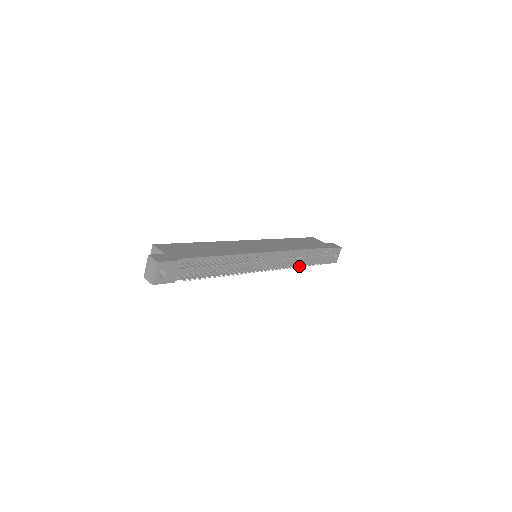
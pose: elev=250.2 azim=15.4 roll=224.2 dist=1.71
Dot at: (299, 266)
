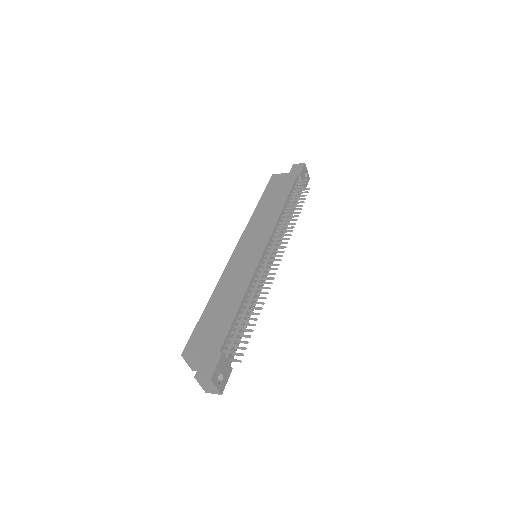
Dot at: (294, 224)
